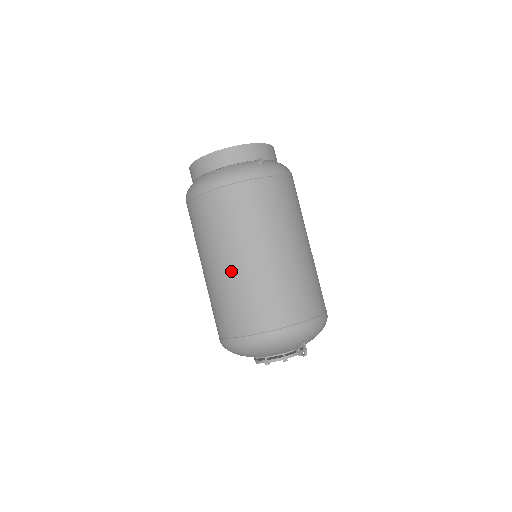
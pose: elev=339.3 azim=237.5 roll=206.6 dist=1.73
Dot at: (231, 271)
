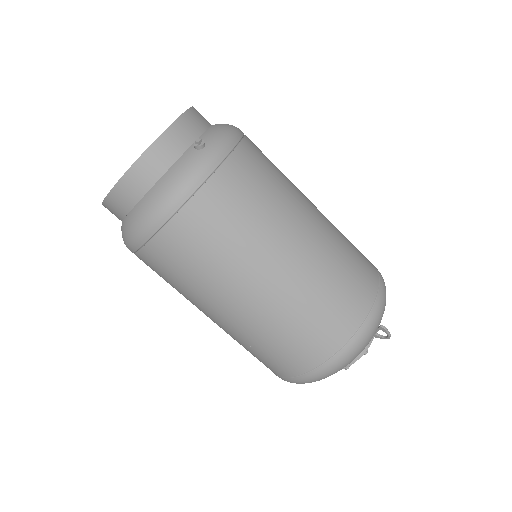
Dot at: (254, 309)
